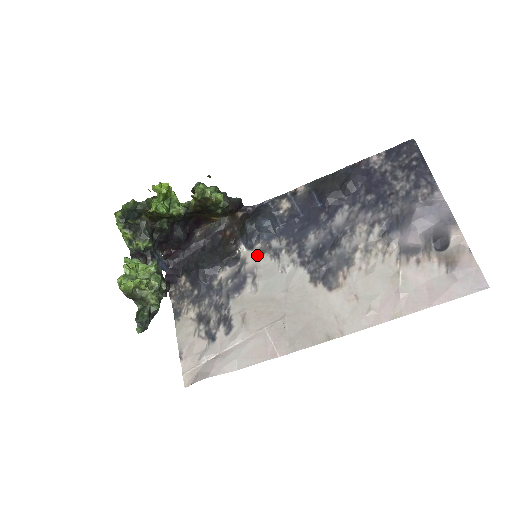
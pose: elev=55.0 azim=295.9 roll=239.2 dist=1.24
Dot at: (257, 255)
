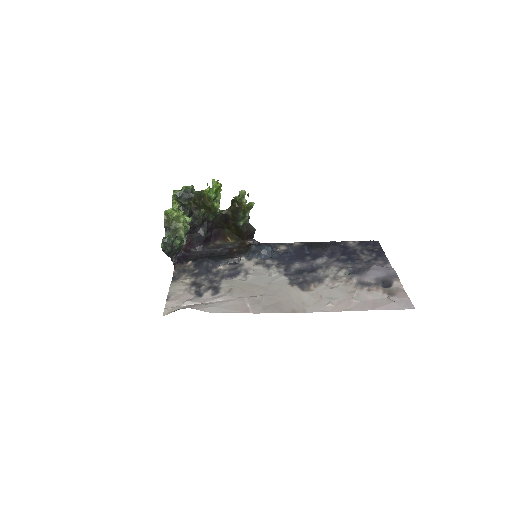
Dot at: (253, 264)
